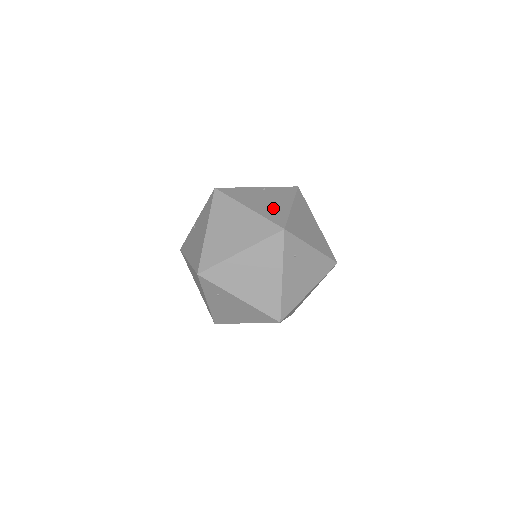
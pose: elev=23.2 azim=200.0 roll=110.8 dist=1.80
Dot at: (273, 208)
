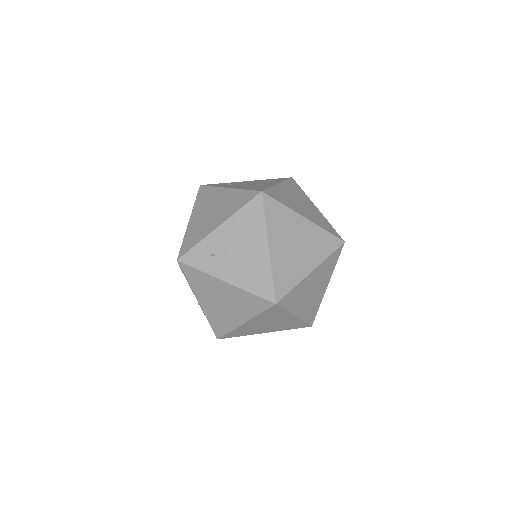
Dot at: occluded
